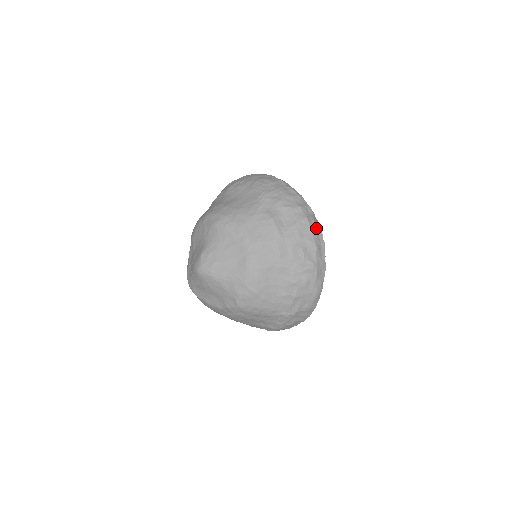
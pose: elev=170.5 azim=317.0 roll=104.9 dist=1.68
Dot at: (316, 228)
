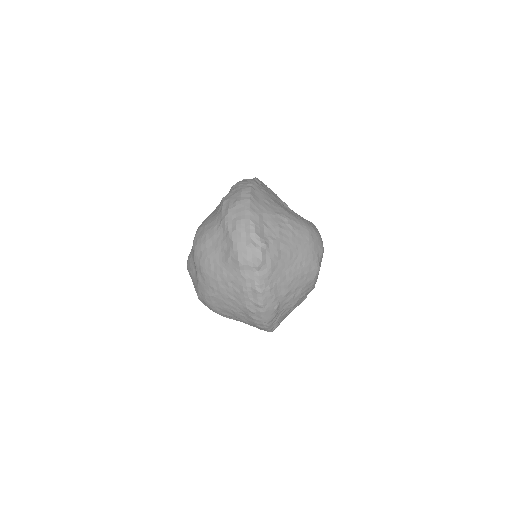
Dot at: occluded
